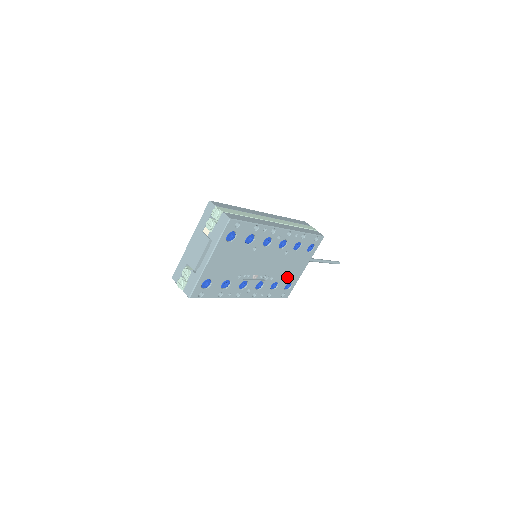
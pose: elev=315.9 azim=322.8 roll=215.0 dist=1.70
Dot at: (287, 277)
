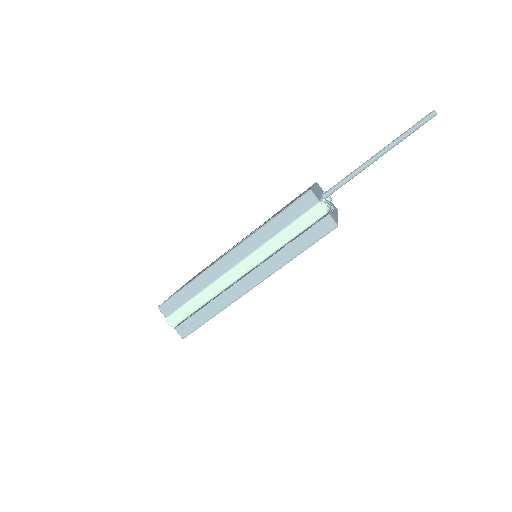
Dot at: occluded
